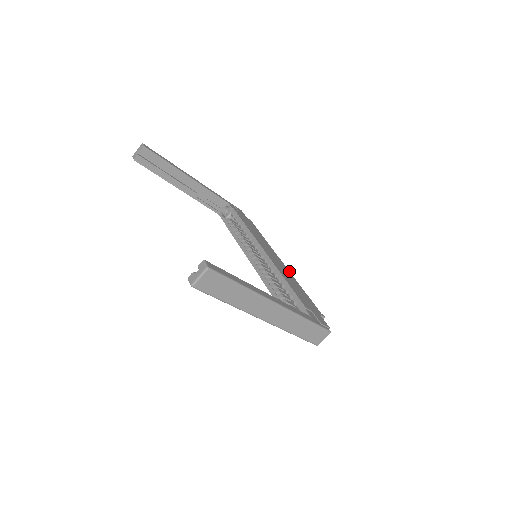
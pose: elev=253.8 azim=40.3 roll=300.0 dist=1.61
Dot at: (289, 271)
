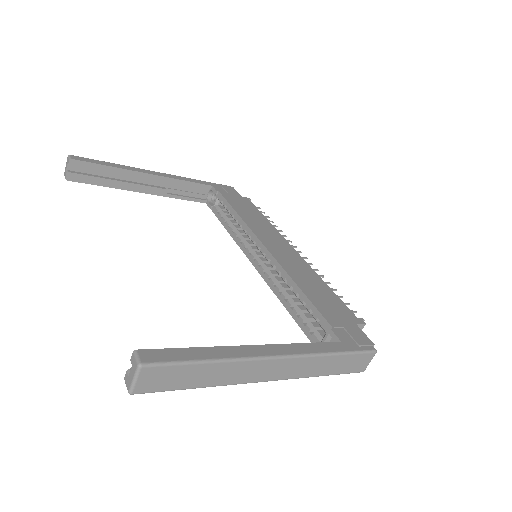
Dot at: (306, 262)
